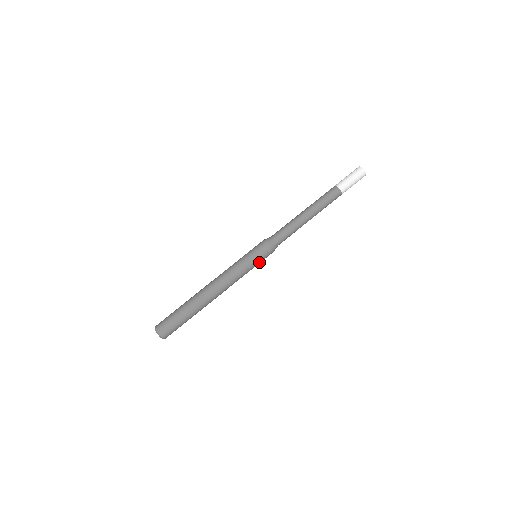
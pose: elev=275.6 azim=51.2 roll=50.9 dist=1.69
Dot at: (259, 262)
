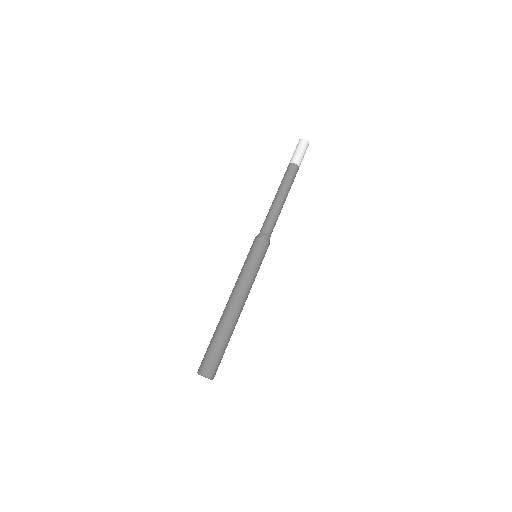
Dot at: (260, 257)
